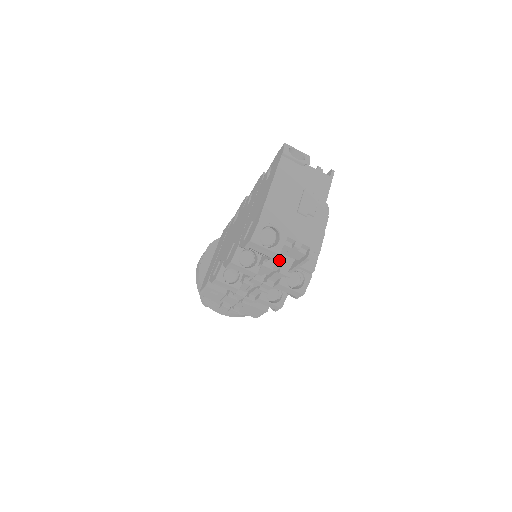
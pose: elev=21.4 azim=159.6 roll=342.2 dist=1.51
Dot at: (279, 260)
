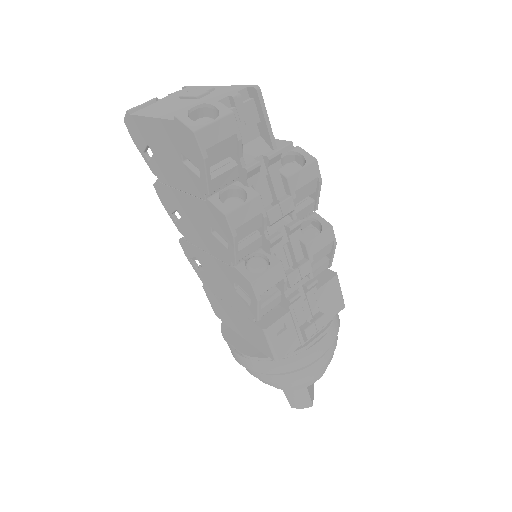
Dot at: (251, 152)
